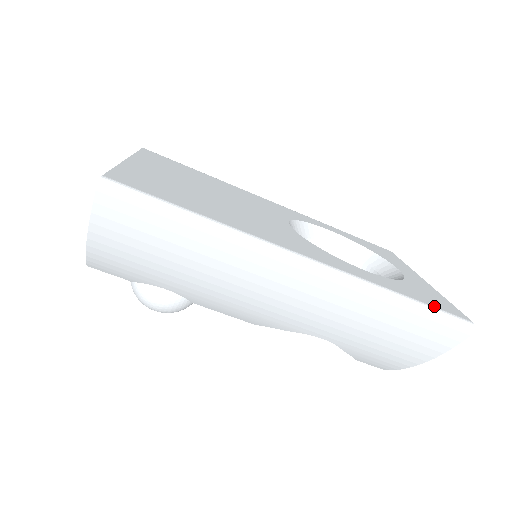
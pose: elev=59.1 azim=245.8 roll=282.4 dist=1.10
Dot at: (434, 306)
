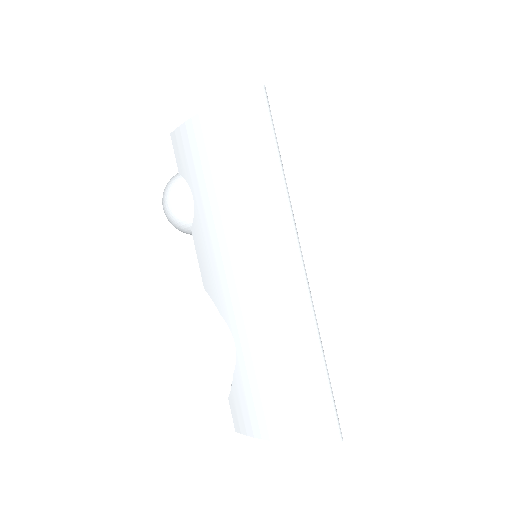
Dot at: occluded
